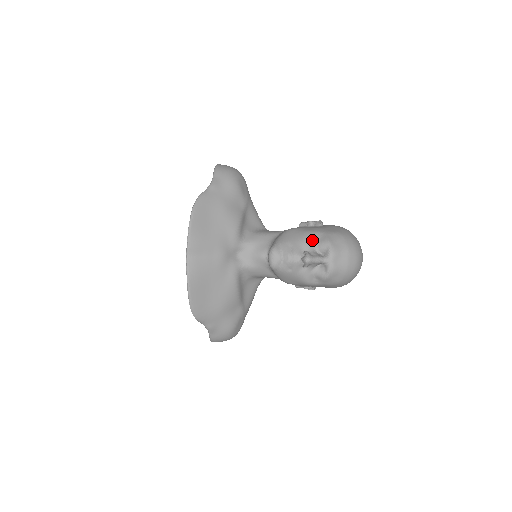
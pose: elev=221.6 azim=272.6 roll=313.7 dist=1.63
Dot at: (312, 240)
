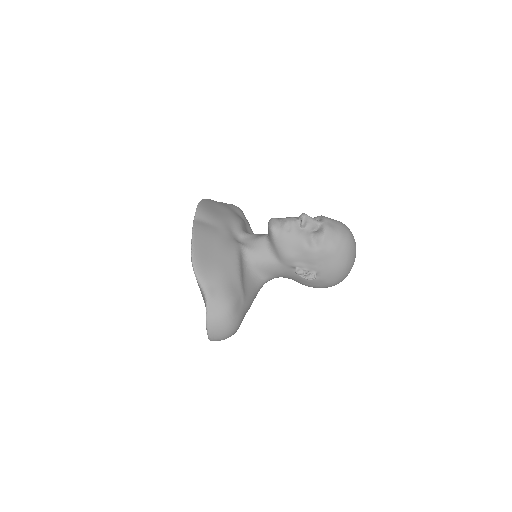
Dot at: occluded
